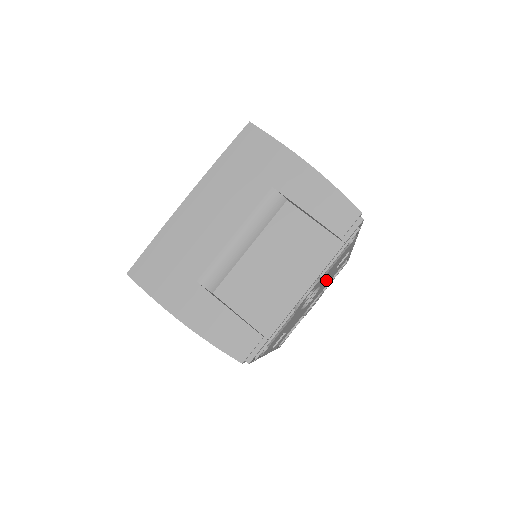
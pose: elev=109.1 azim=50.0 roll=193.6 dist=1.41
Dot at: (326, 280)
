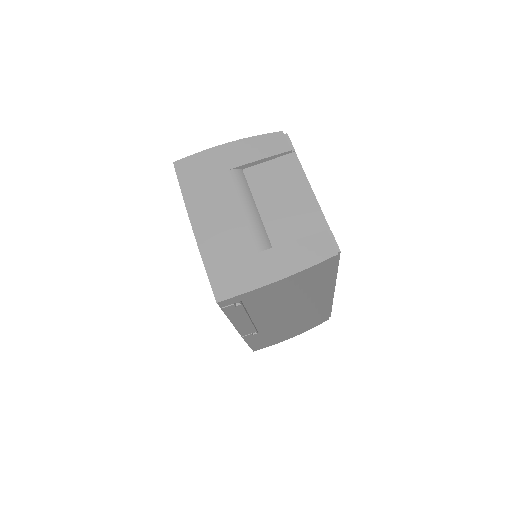
Dot at: occluded
